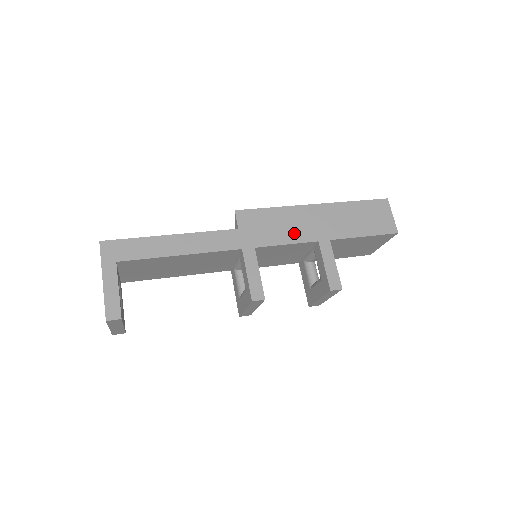
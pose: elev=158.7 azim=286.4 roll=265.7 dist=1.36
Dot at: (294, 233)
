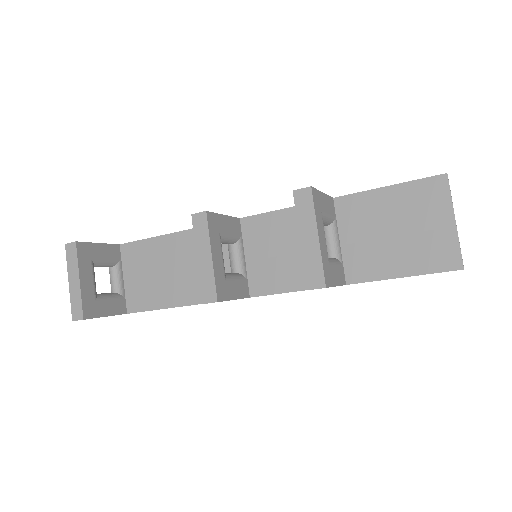
Dot at: occluded
